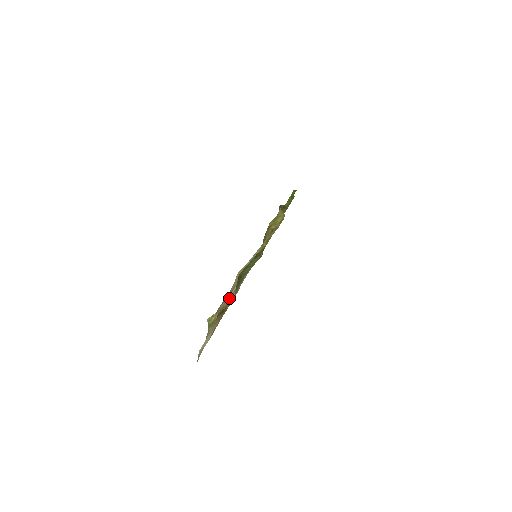
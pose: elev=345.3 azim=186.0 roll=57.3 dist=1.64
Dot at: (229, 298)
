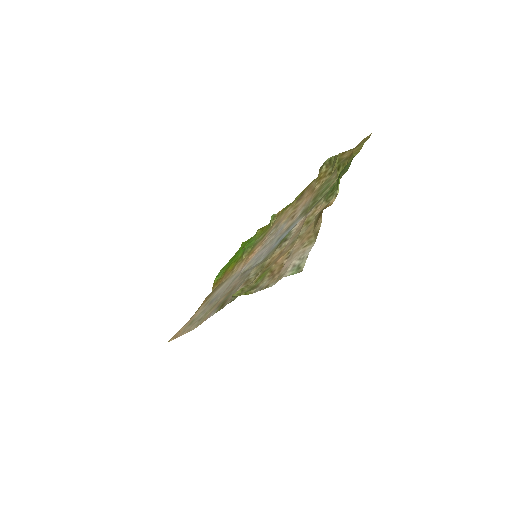
Dot at: (251, 278)
